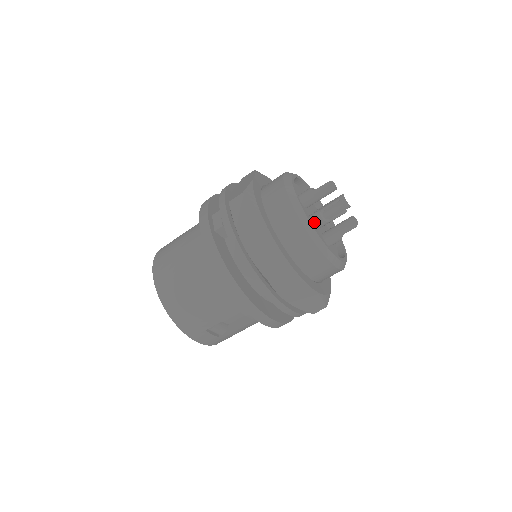
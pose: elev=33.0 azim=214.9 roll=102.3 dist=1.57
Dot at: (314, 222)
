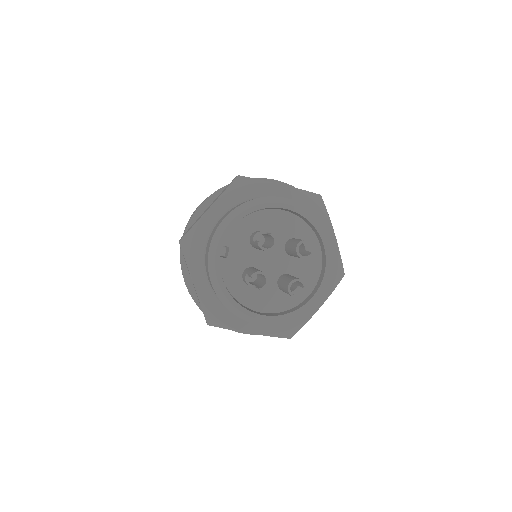
Dot at: (244, 281)
